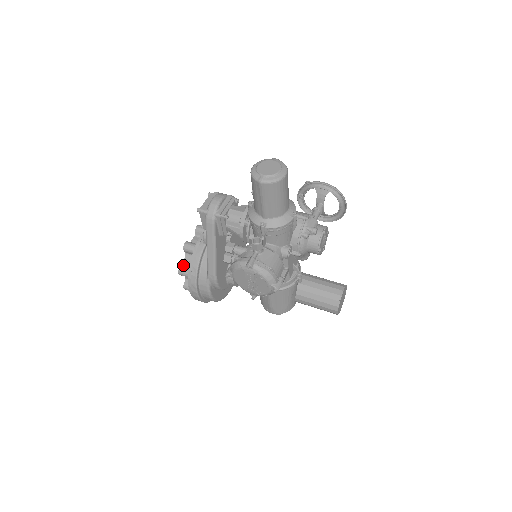
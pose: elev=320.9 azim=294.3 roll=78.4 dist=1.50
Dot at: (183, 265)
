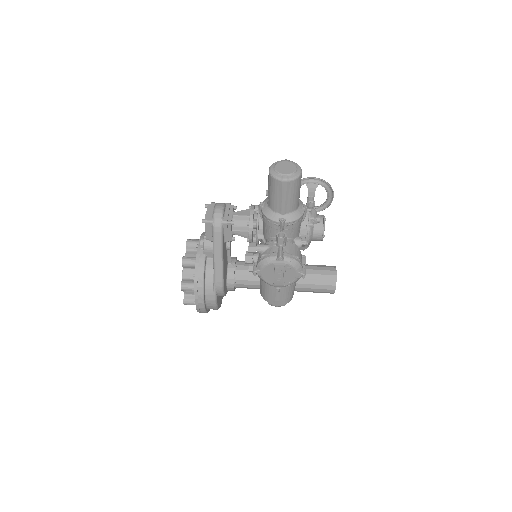
Dot at: (183, 280)
